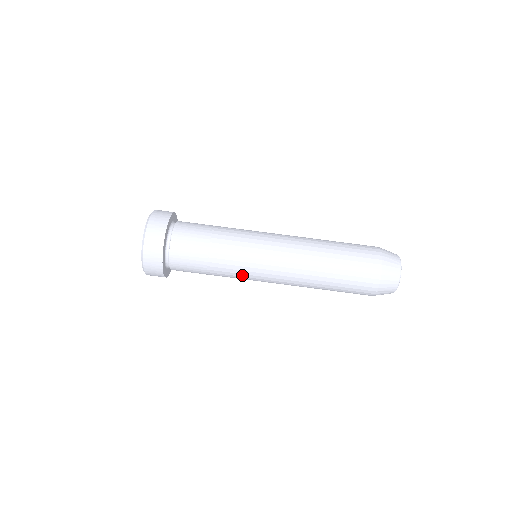
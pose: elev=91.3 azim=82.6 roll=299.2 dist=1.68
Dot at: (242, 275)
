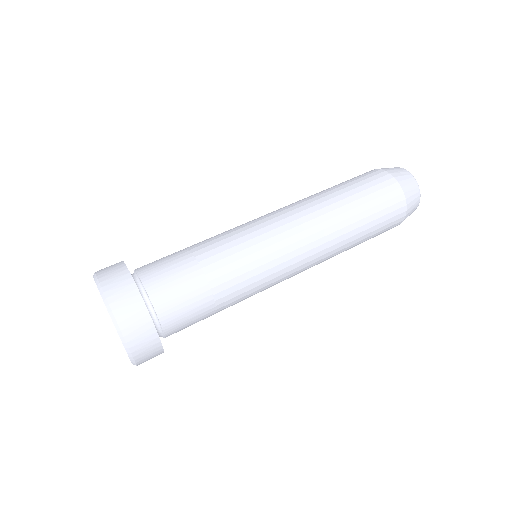
Dot at: (255, 264)
